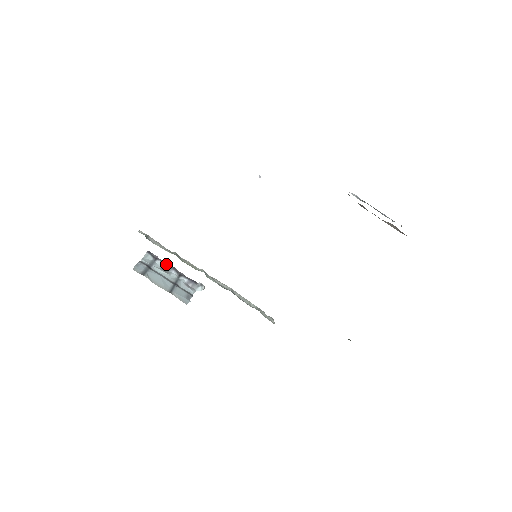
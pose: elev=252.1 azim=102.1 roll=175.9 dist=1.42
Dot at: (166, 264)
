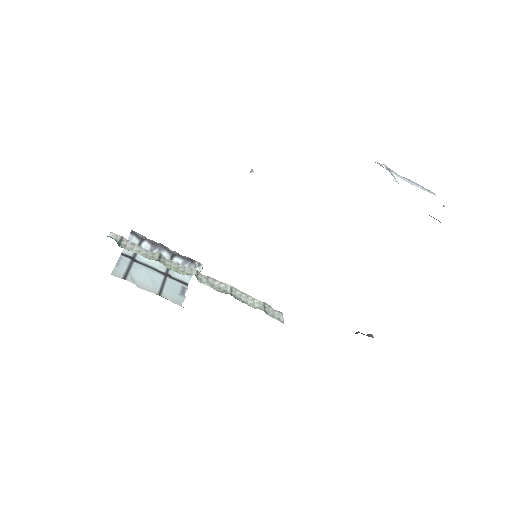
Dot at: (155, 244)
